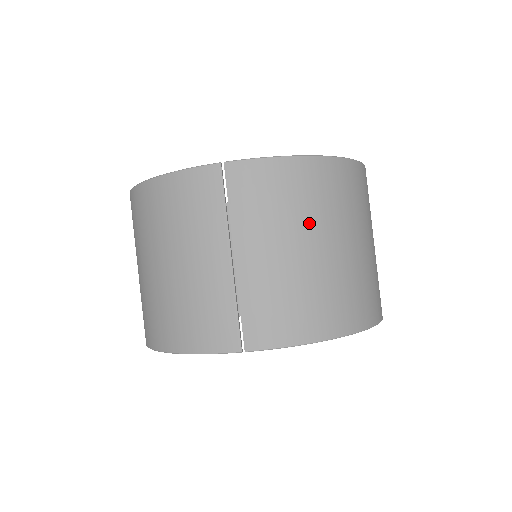
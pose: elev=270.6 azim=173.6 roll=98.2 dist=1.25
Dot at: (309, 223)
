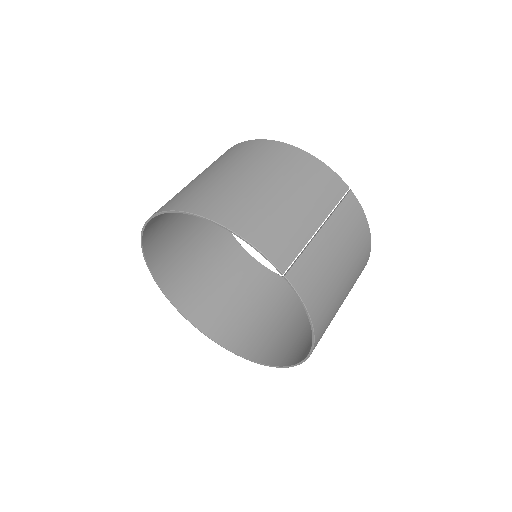
Dot at: (352, 263)
